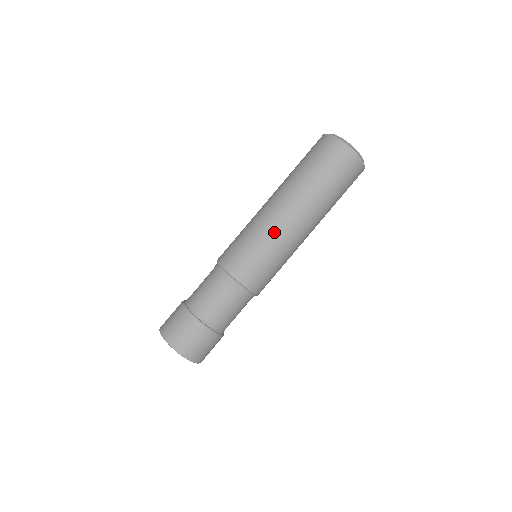
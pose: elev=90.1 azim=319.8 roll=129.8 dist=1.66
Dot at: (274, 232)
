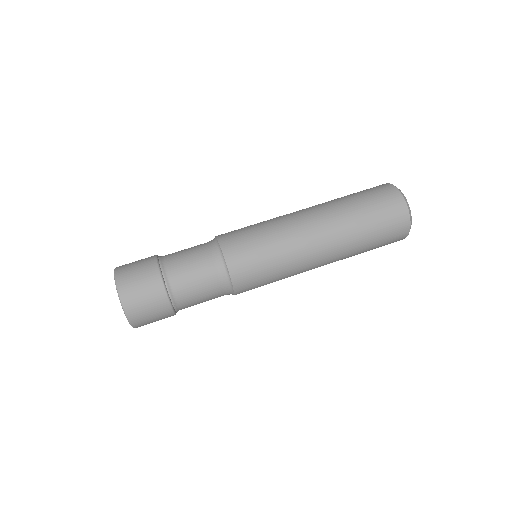
Dot at: (294, 249)
